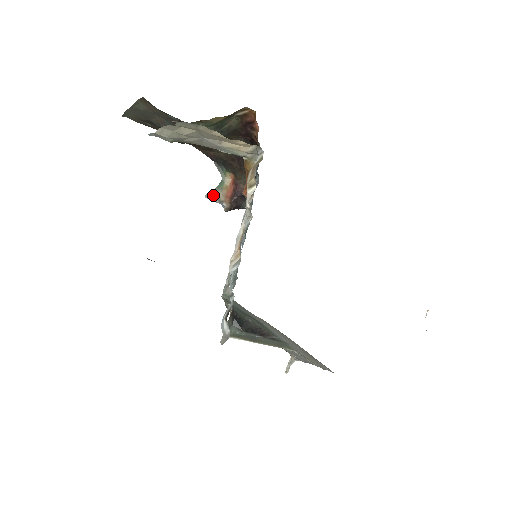
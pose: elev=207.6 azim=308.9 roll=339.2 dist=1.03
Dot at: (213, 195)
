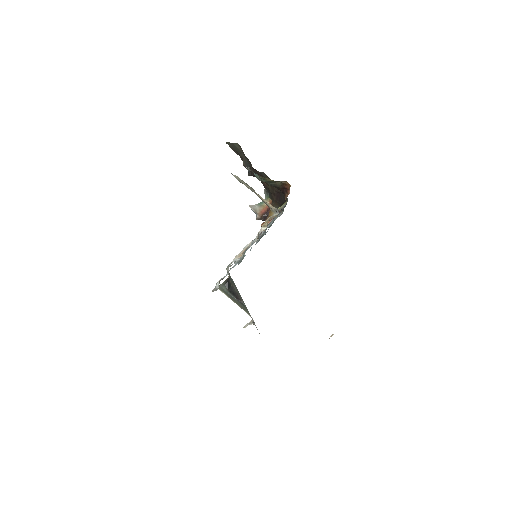
Dot at: (254, 207)
